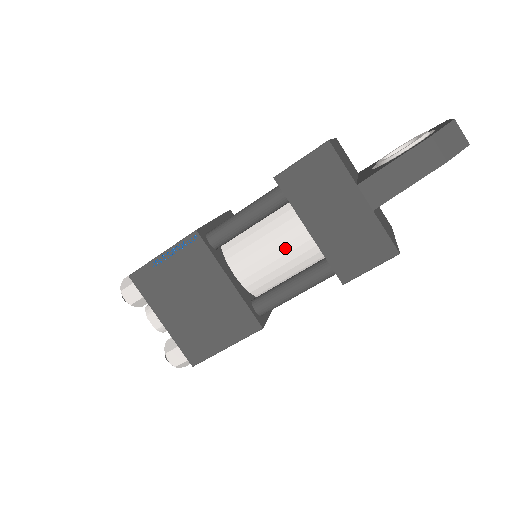
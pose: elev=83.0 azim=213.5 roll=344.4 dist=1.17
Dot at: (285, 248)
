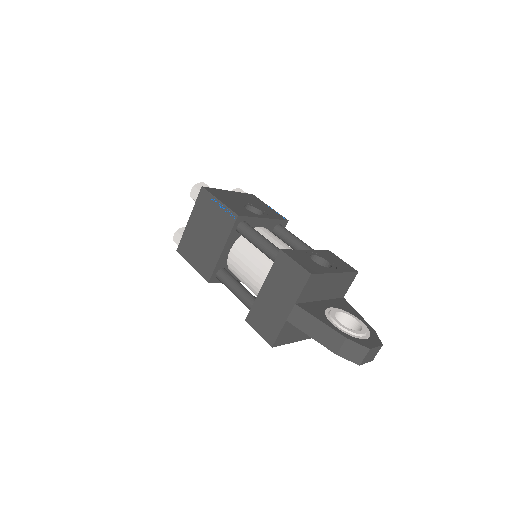
Dot at: (254, 275)
